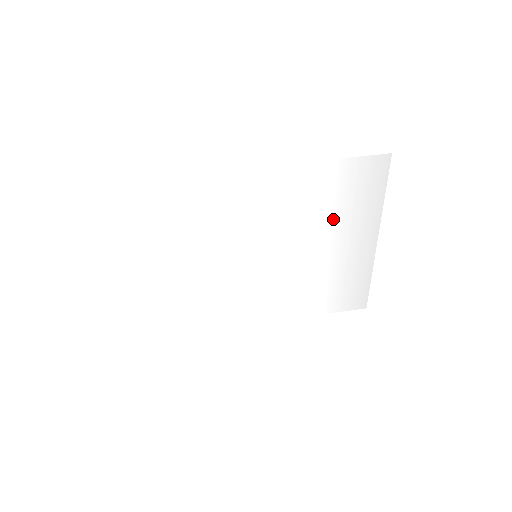
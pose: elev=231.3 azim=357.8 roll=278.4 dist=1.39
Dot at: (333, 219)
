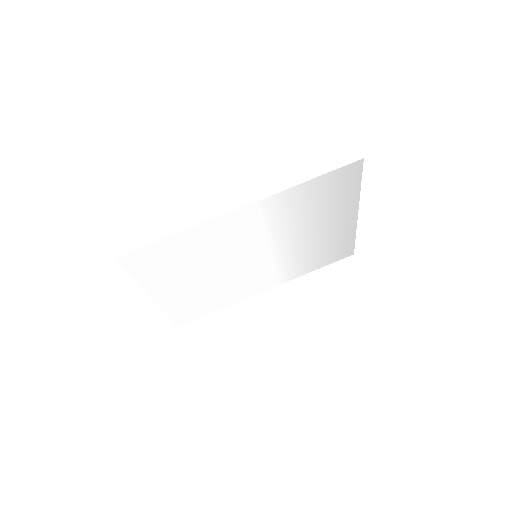
Dot at: (318, 214)
